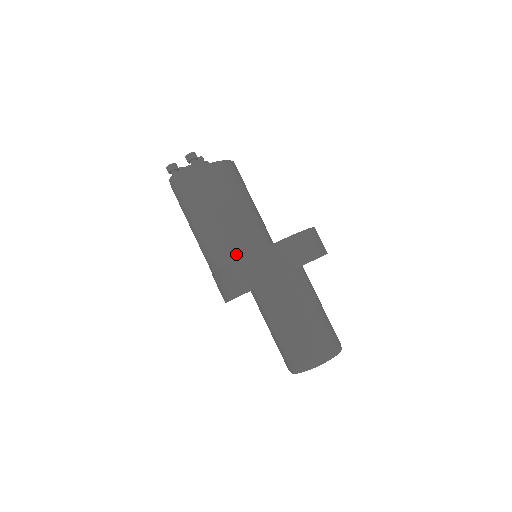
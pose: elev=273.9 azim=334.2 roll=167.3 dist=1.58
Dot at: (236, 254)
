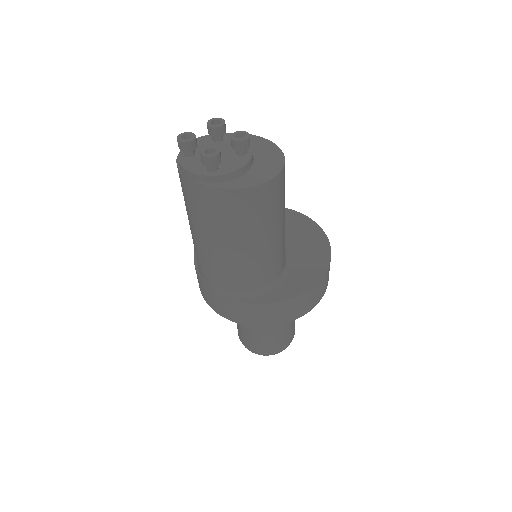
Dot at: (275, 277)
